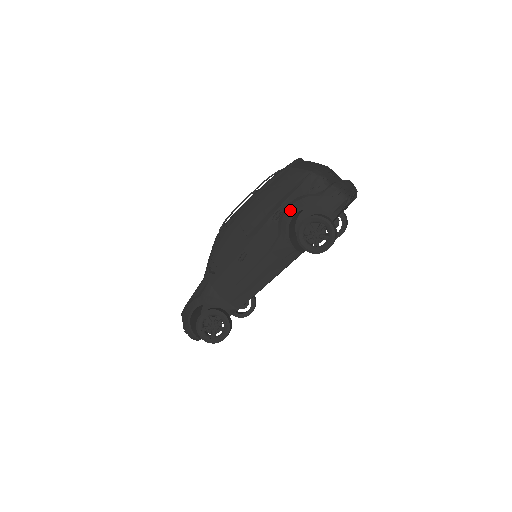
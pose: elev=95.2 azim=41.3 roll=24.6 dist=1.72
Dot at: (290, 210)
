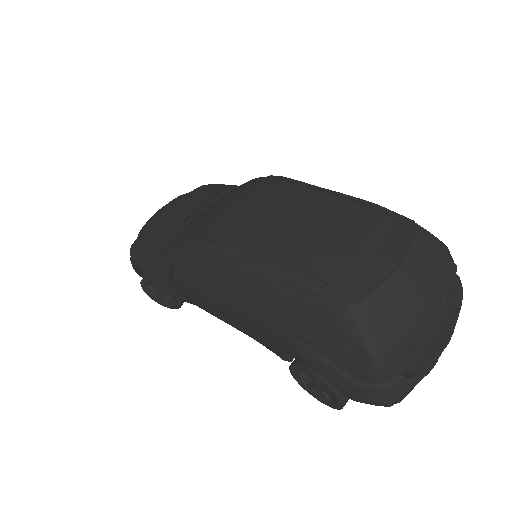
Dot at: (298, 352)
